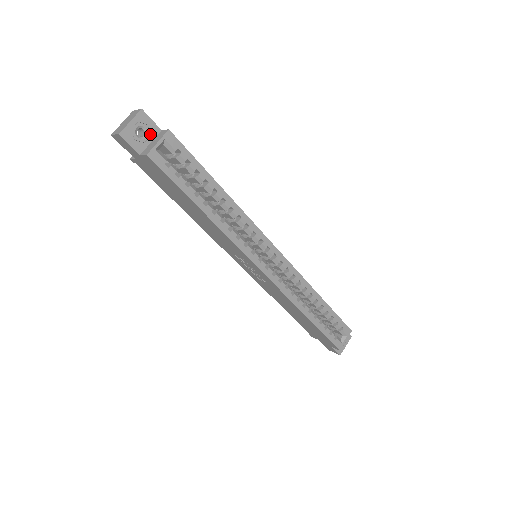
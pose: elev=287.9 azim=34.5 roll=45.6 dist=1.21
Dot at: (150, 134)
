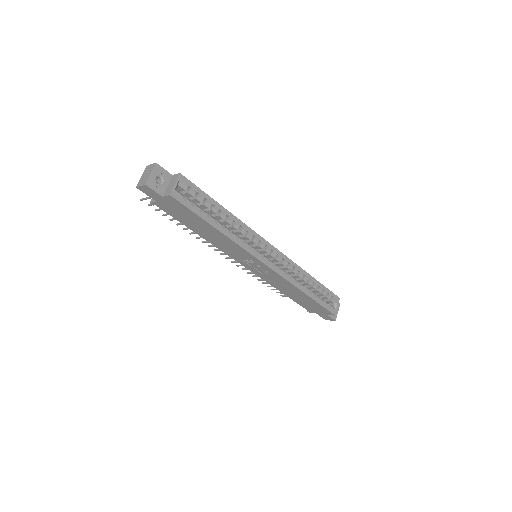
Dot at: (165, 180)
